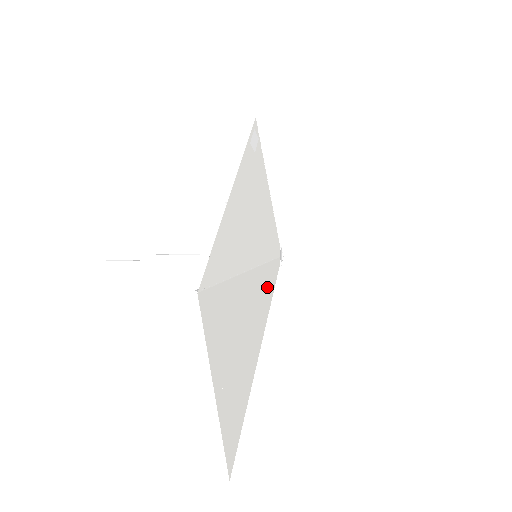
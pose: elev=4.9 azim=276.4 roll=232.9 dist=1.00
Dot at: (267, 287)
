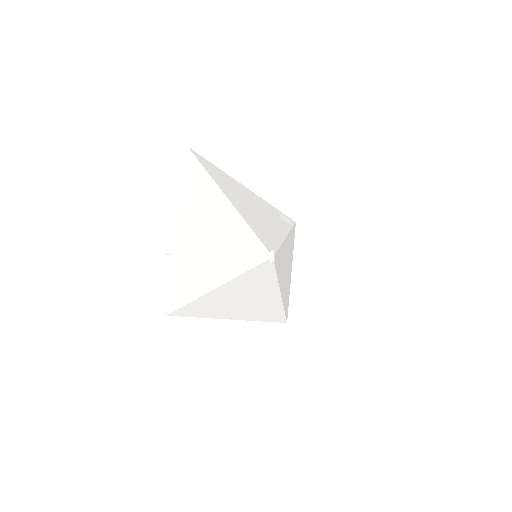
Dot at: (250, 249)
